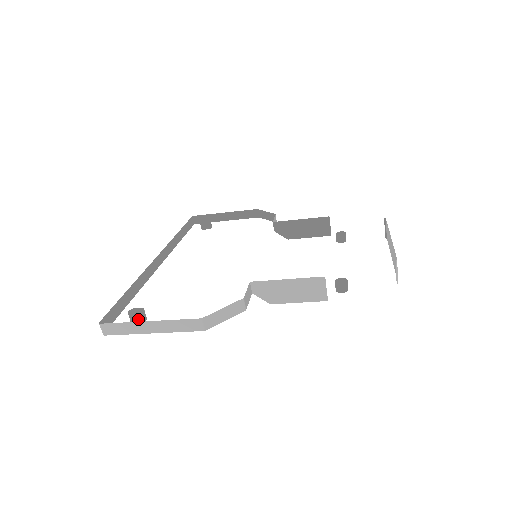
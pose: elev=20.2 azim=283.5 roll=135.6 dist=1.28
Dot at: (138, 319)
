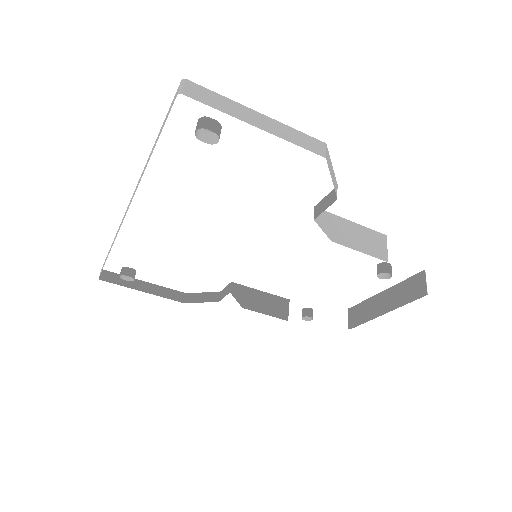
Dot at: (216, 127)
